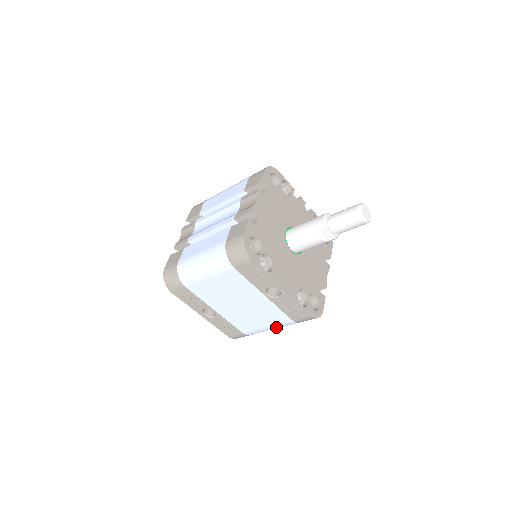
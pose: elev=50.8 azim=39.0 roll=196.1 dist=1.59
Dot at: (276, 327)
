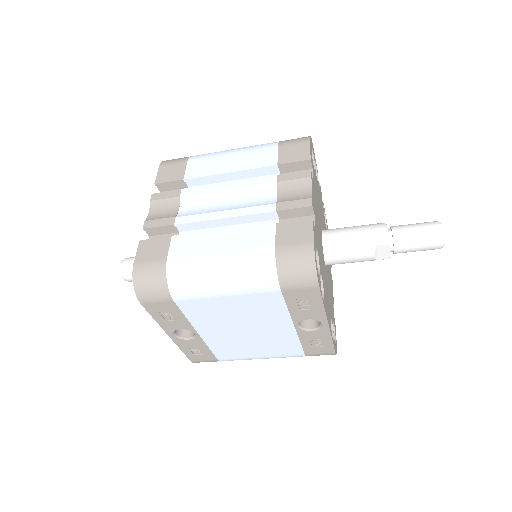
Dot at: occluded
